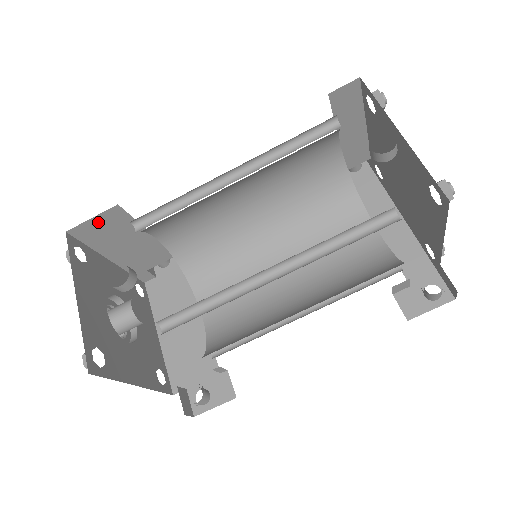
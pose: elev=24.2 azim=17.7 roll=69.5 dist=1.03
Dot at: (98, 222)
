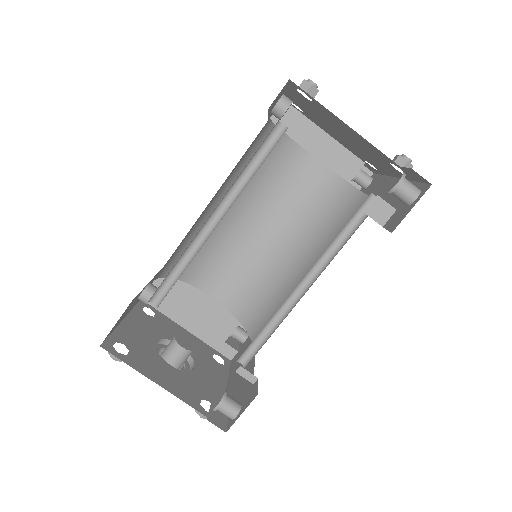
Dot at: occluded
